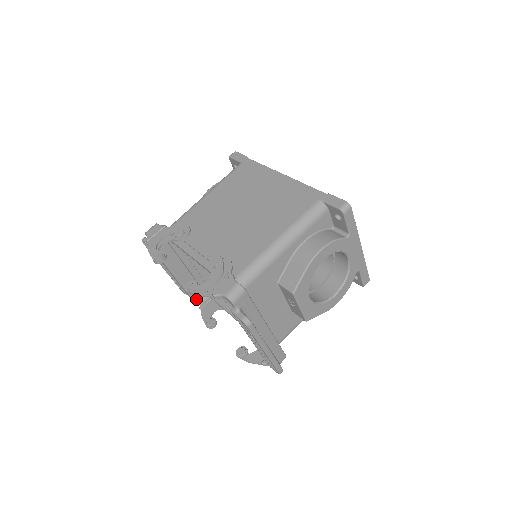
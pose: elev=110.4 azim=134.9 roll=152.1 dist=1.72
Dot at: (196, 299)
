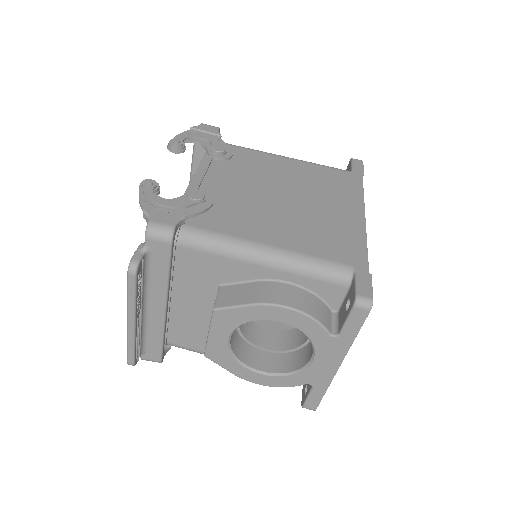
Dot at: occluded
